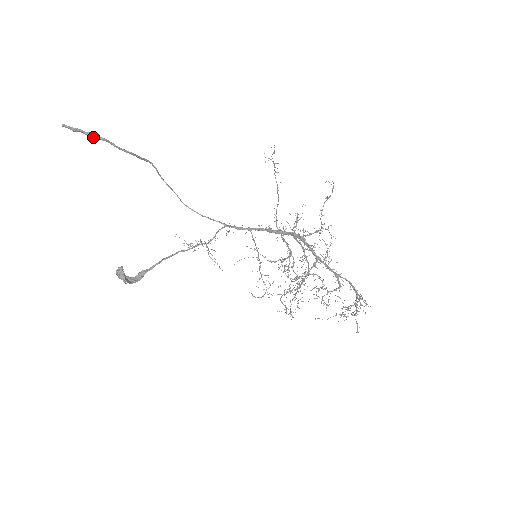
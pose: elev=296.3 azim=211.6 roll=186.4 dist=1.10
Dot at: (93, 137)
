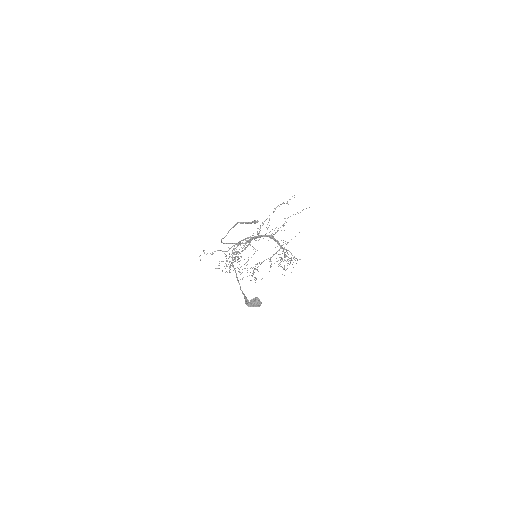
Dot at: occluded
